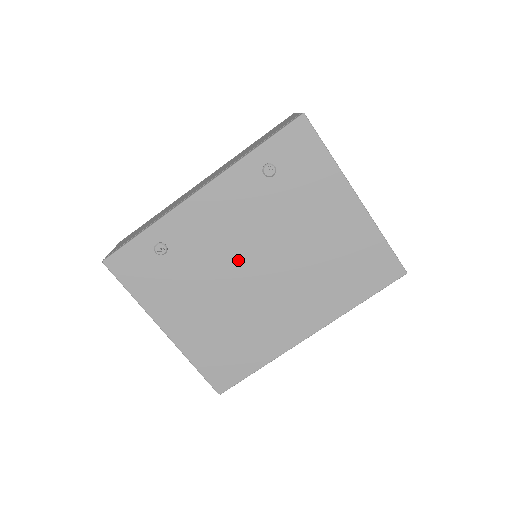
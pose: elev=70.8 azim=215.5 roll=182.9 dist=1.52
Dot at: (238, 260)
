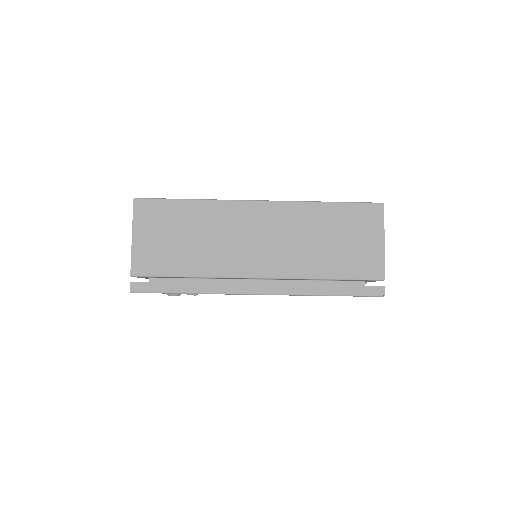
Dot at: occluded
